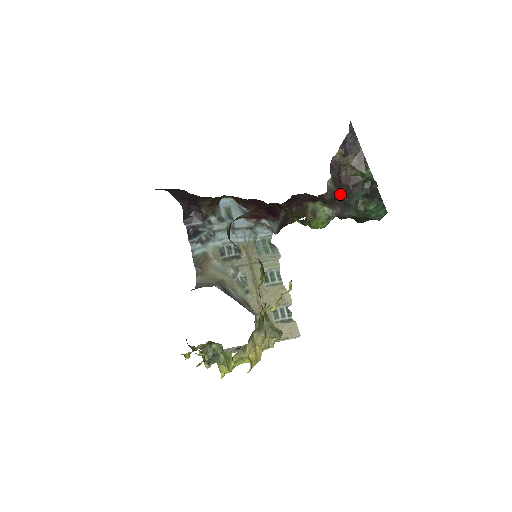
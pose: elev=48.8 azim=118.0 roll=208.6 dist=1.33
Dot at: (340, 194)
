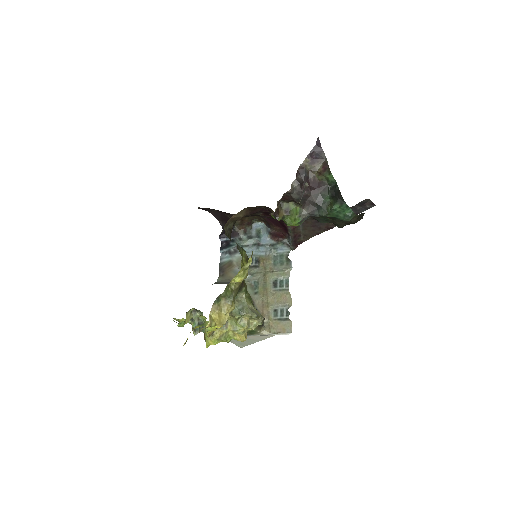
Dot at: (307, 195)
